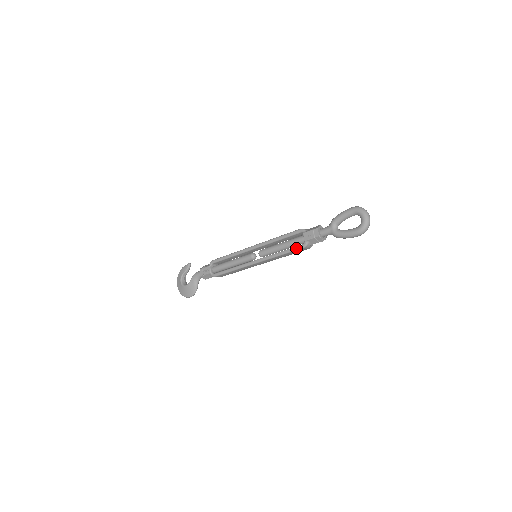
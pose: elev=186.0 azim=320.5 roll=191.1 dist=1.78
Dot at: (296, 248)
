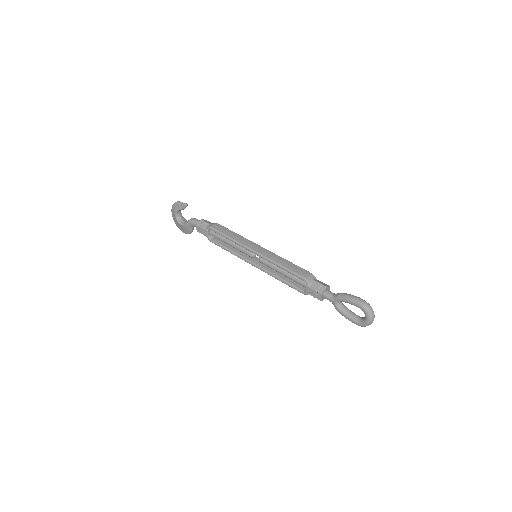
Dot at: (296, 289)
